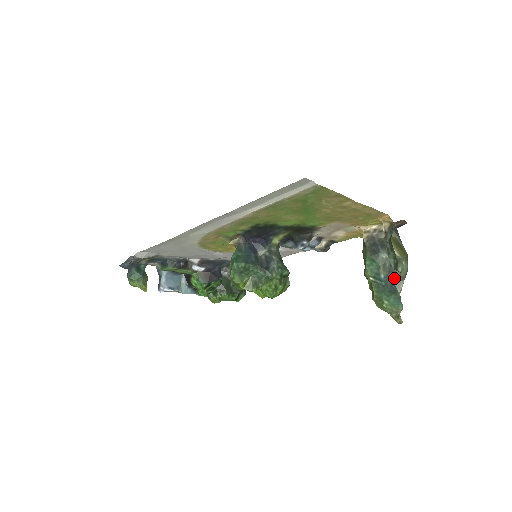
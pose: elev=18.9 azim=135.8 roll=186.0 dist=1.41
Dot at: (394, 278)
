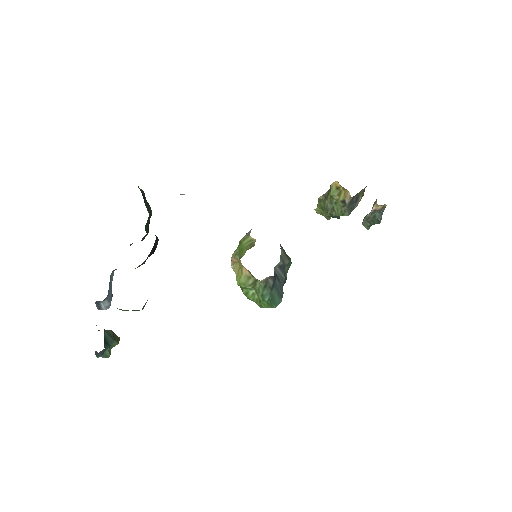
Dot at: occluded
